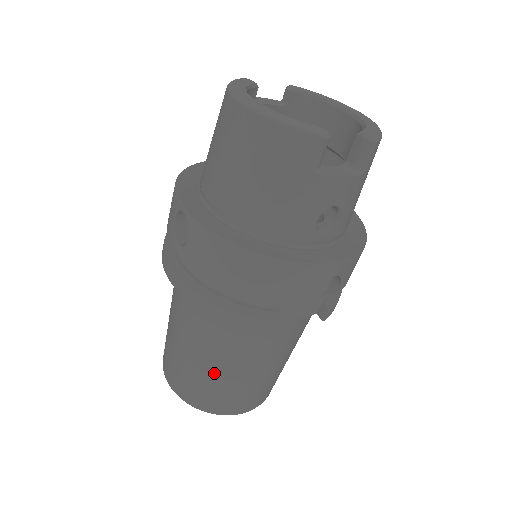
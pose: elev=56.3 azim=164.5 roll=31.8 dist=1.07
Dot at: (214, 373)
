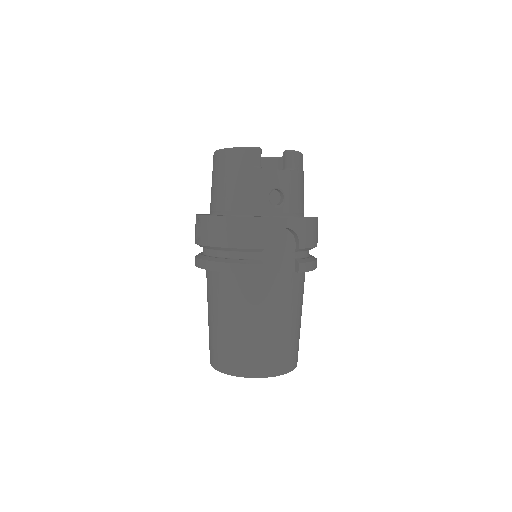
Dot at: (236, 332)
